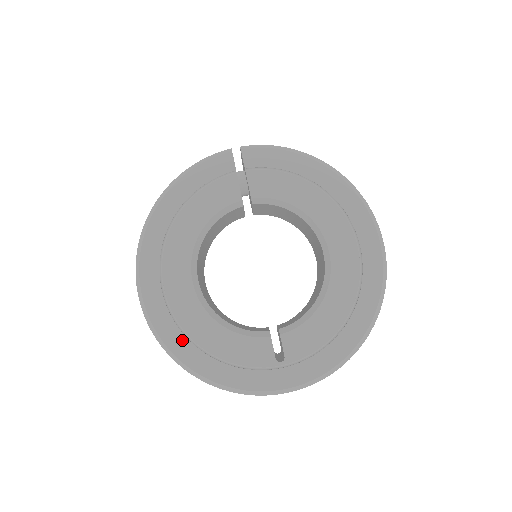
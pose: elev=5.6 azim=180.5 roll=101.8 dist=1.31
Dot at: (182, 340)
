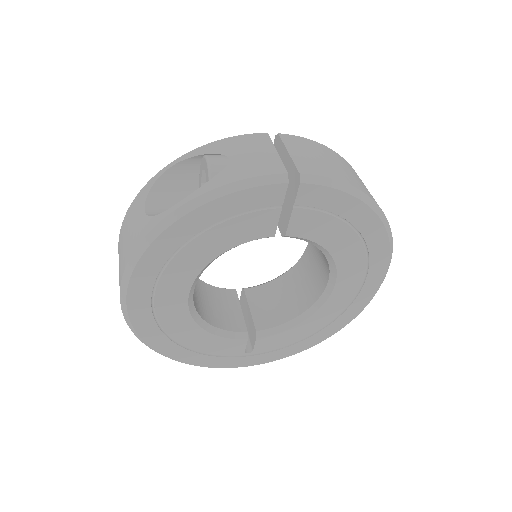
Dot at: (162, 339)
